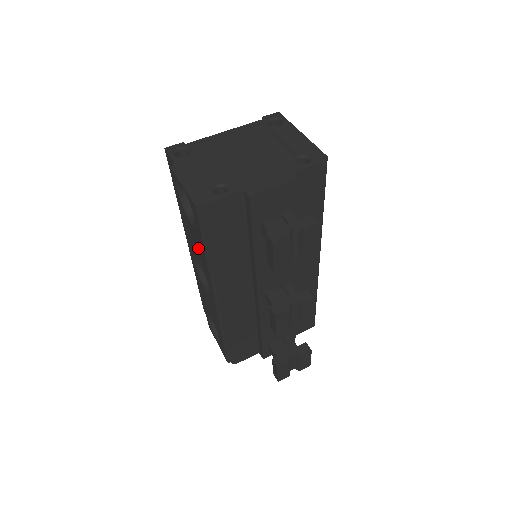
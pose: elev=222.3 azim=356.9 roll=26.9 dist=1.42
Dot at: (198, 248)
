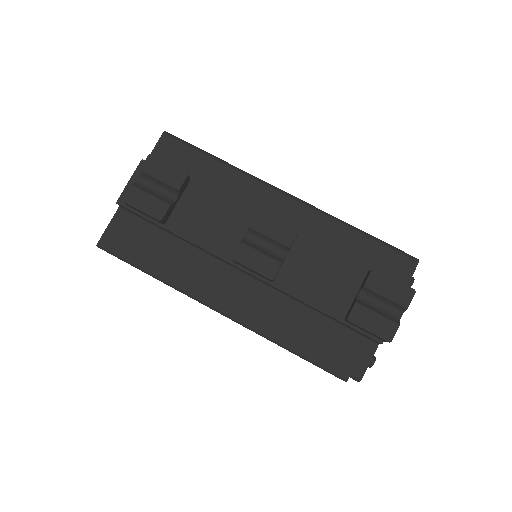
Dot at: occluded
